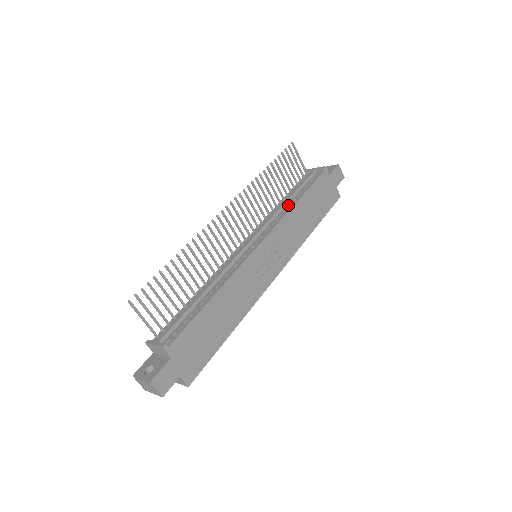
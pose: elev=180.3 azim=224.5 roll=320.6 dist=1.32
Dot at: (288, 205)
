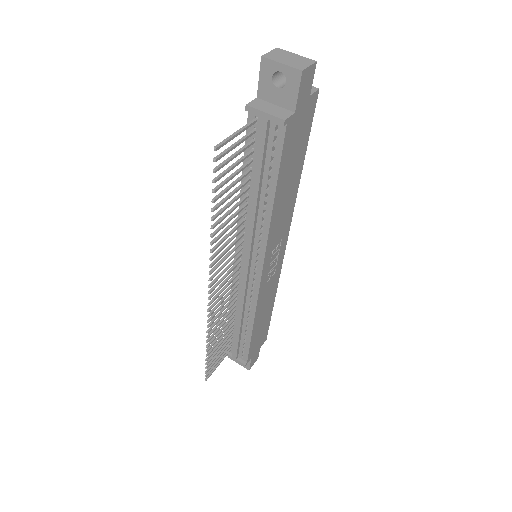
Dot at: (262, 208)
